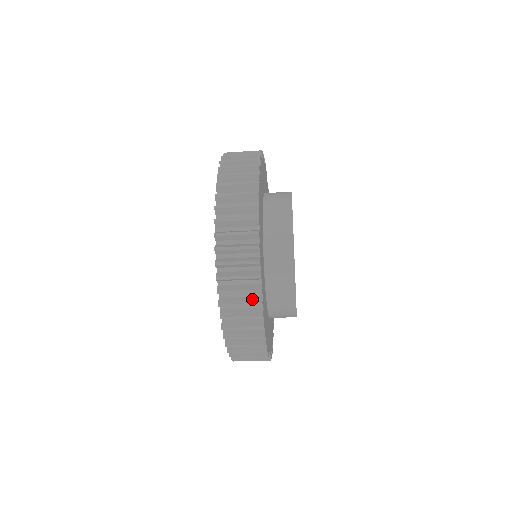
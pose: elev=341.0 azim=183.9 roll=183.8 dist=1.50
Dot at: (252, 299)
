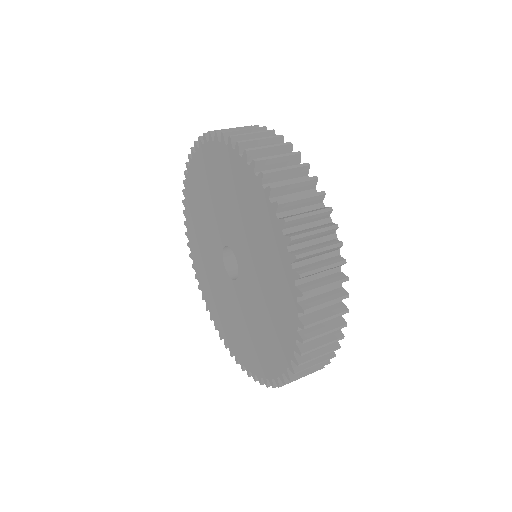
Dot at: occluded
